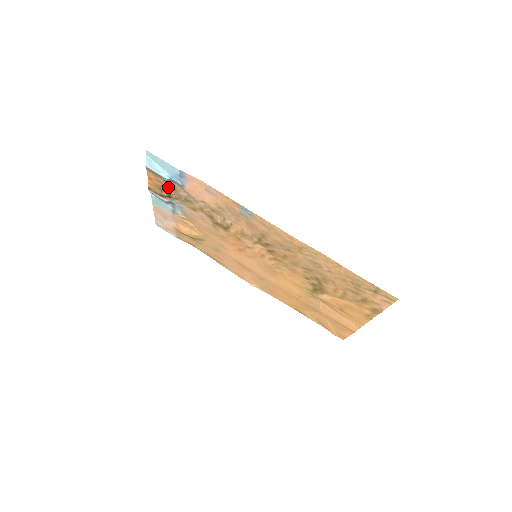
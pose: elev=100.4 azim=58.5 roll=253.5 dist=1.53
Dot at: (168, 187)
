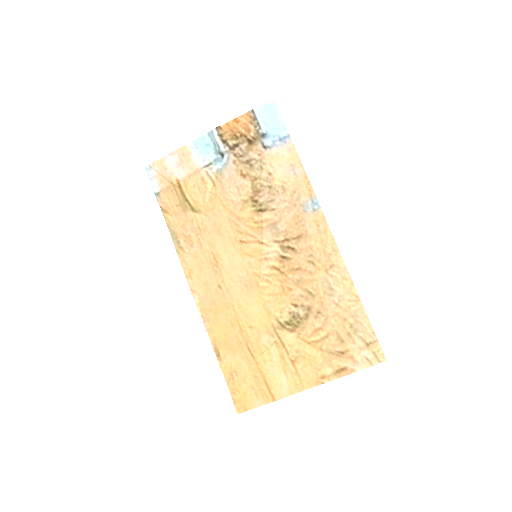
Dot at: (248, 139)
